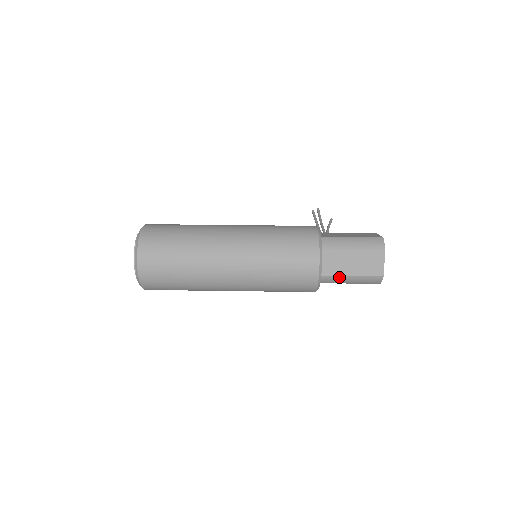
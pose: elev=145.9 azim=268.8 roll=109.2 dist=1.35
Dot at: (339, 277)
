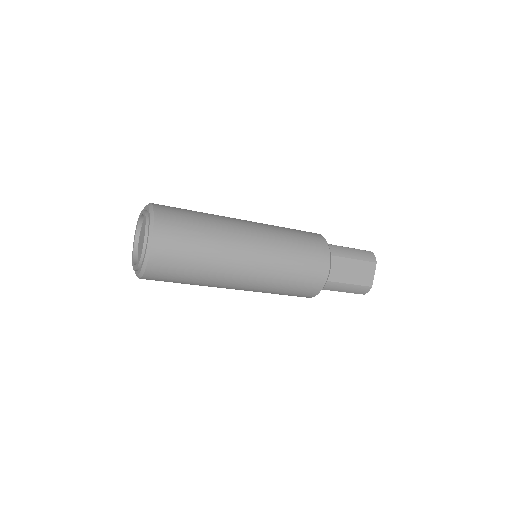
Dot at: (338, 284)
